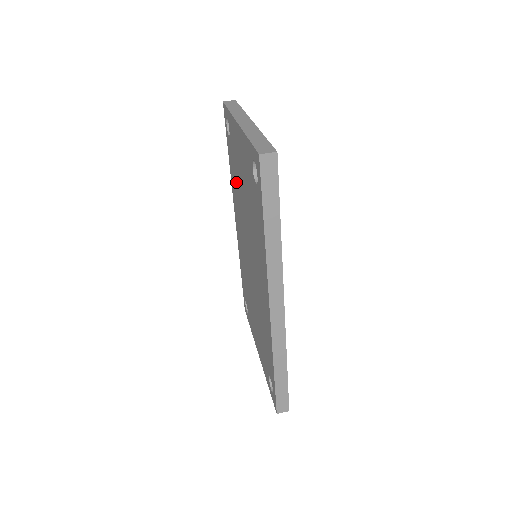
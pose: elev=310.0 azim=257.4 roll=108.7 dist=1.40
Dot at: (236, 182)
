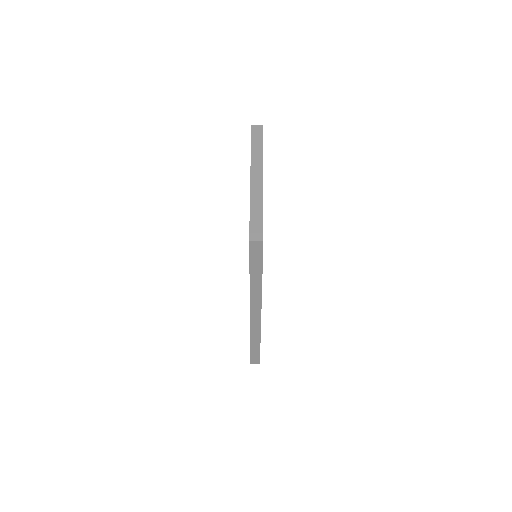
Dot at: occluded
